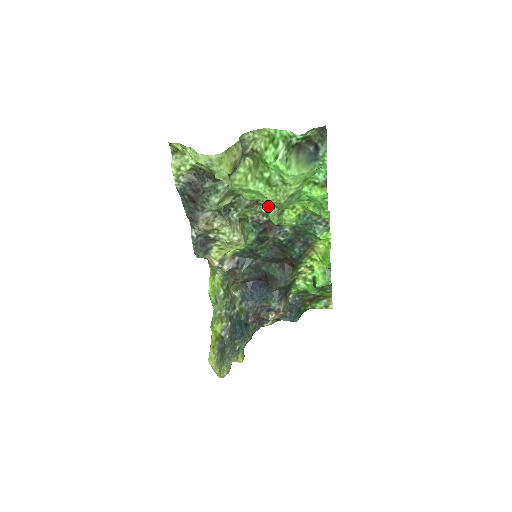
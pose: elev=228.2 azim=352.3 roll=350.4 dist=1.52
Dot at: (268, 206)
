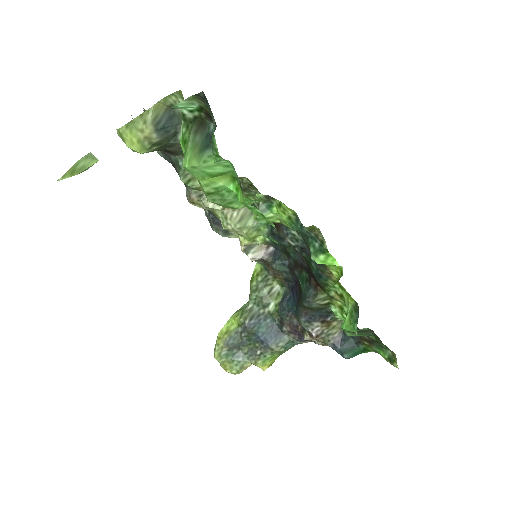
Dot at: occluded
